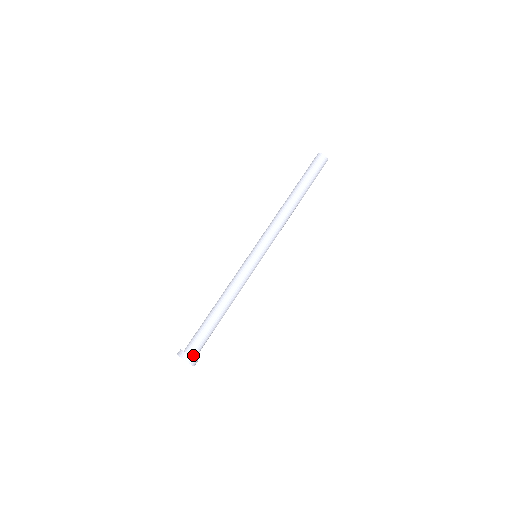
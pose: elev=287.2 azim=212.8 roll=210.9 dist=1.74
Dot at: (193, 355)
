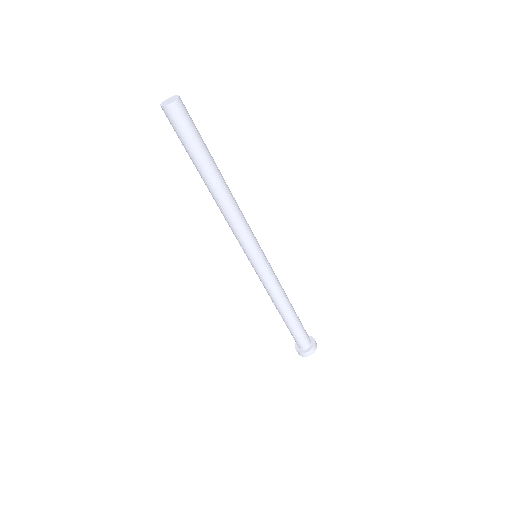
Dot at: (311, 342)
